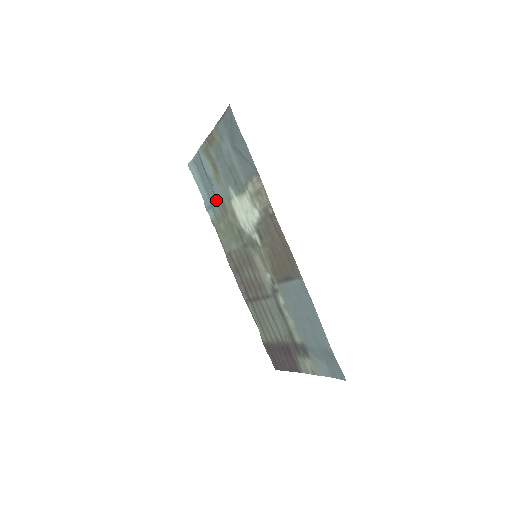
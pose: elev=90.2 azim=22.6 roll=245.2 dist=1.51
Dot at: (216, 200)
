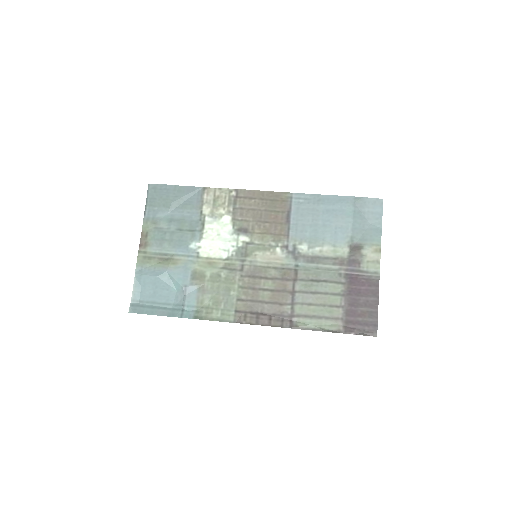
Dot at: (184, 284)
